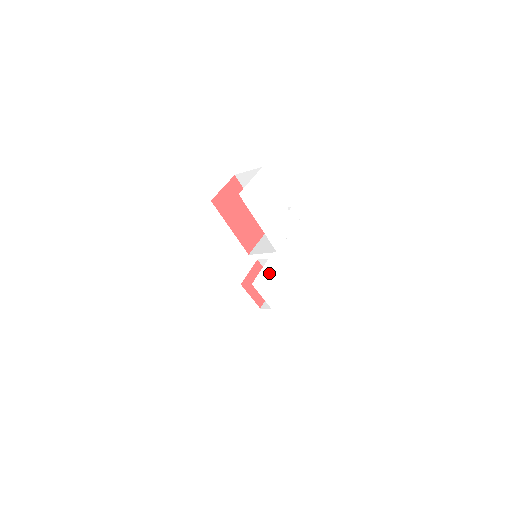
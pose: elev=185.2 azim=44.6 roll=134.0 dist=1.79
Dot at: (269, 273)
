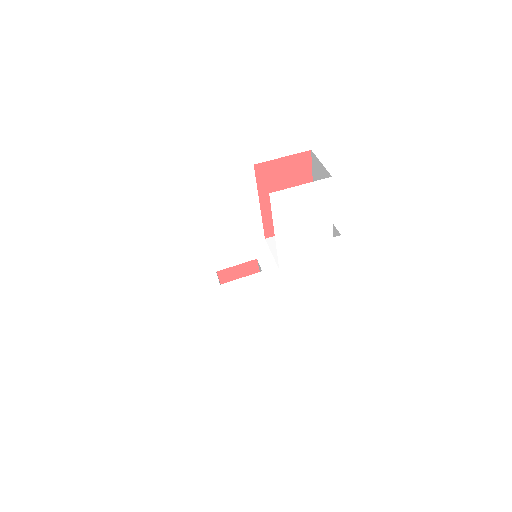
Dot at: (252, 284)
